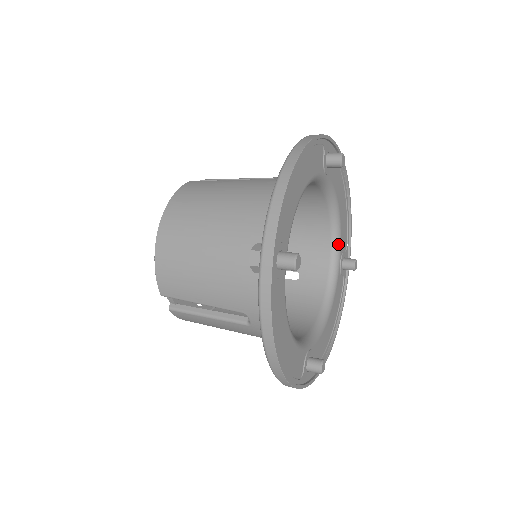
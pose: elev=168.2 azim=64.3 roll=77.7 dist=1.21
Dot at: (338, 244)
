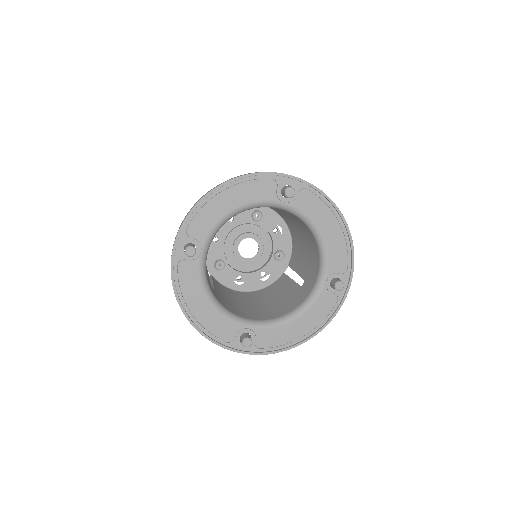
Dot at: (325, 264)
